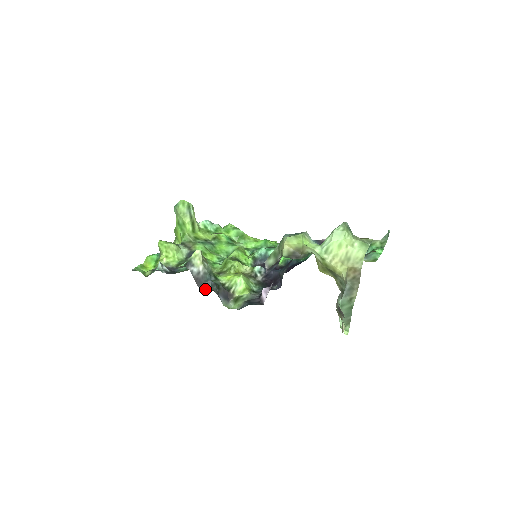
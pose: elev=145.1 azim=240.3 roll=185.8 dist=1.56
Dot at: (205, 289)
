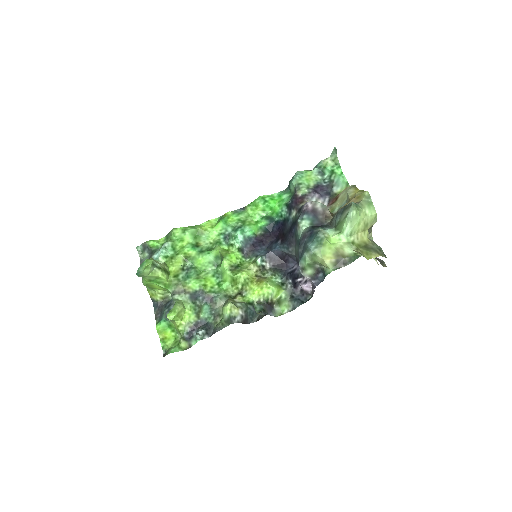
Dot at: (254, 320)
